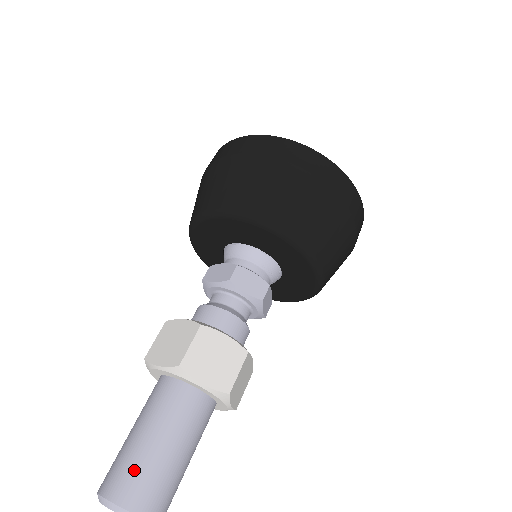
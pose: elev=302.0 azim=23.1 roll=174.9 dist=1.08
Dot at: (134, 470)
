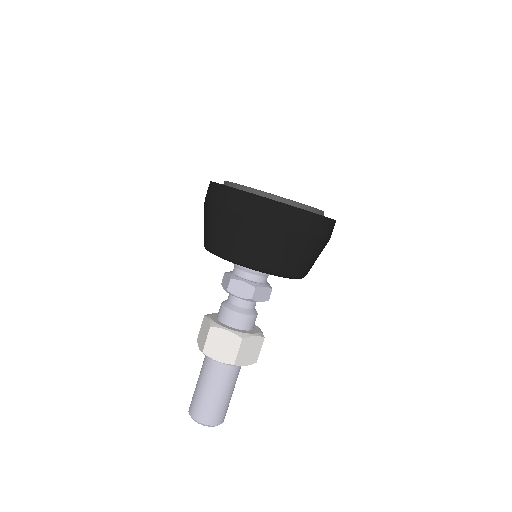
Dot at: (197, 402)
